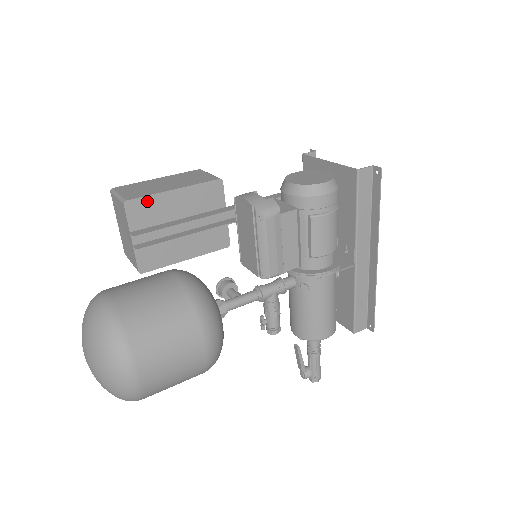
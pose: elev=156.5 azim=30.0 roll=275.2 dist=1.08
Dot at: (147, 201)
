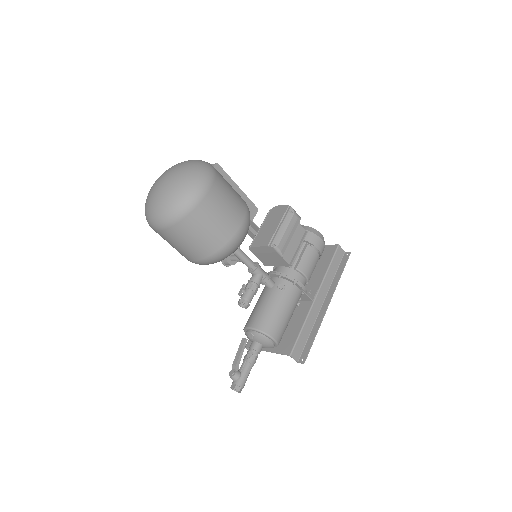
Dot at: (225, 175)
